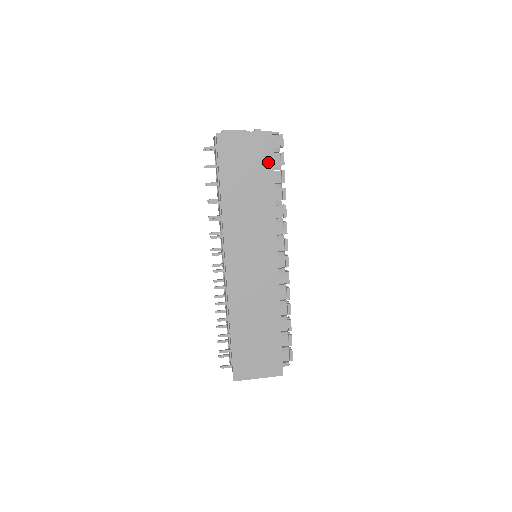
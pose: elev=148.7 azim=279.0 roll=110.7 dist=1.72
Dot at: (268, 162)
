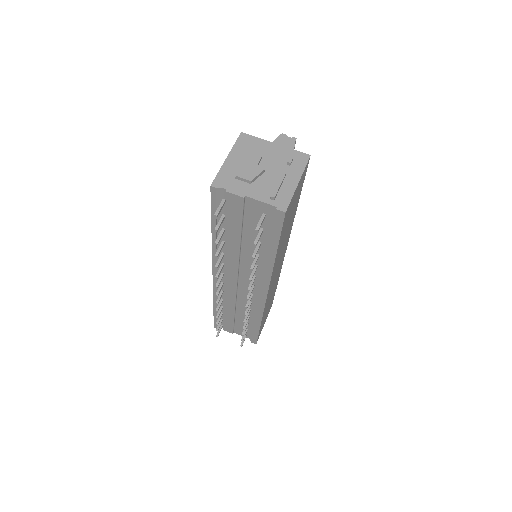
Dot at: (301, 187)
